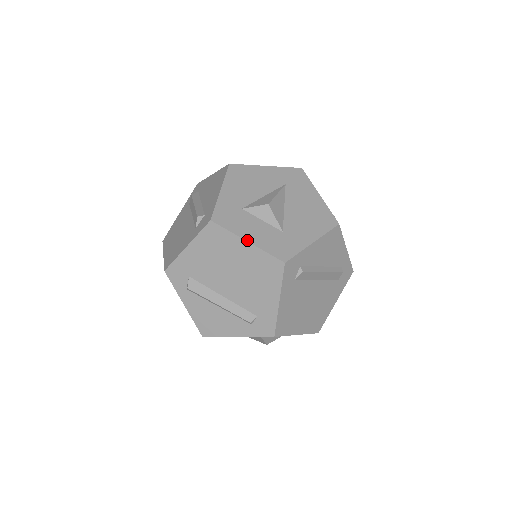
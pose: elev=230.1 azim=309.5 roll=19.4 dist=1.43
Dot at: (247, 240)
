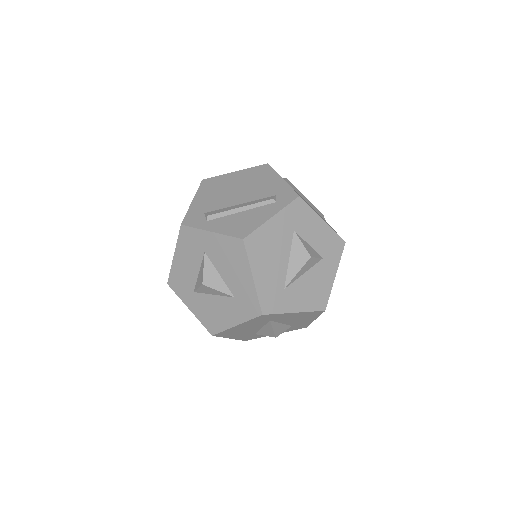
Dot at: (234, 172)
